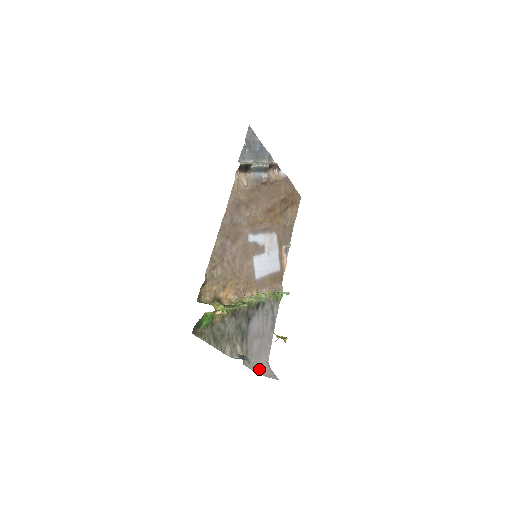
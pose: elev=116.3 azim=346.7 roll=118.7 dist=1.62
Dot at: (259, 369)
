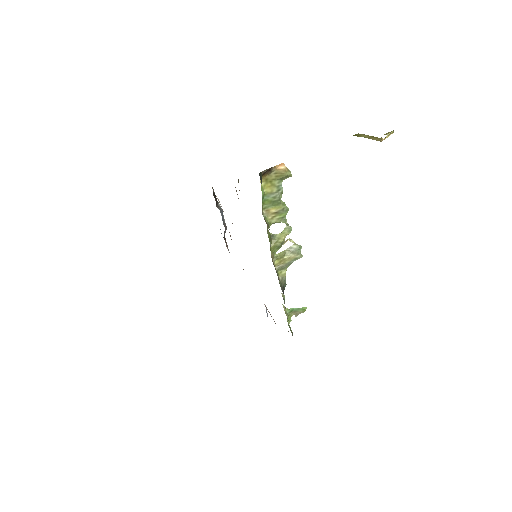
Dot at: occluded
